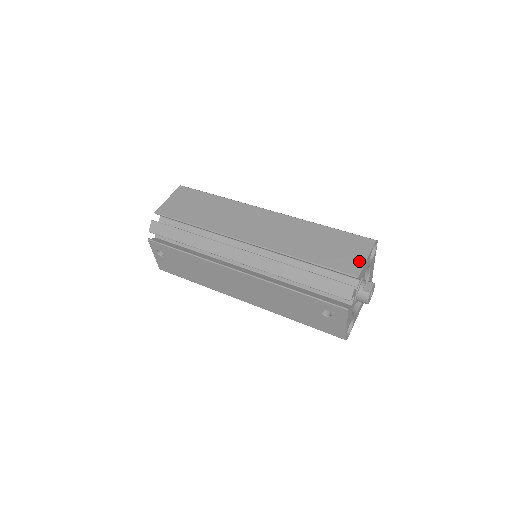
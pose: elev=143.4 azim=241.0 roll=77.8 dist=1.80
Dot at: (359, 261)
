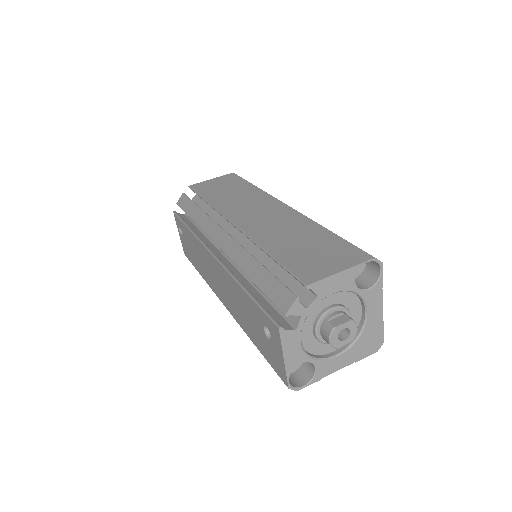
Dot at: (327, 270)
